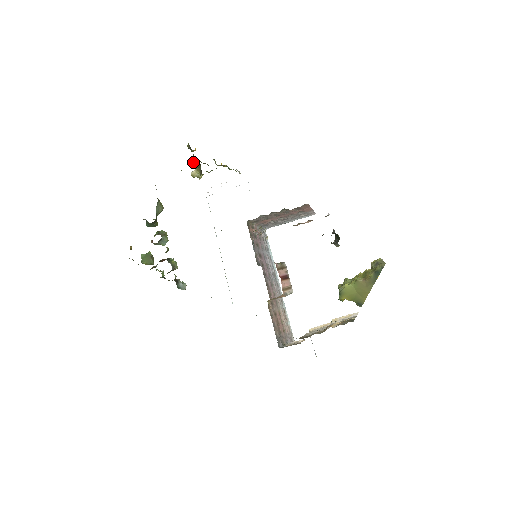
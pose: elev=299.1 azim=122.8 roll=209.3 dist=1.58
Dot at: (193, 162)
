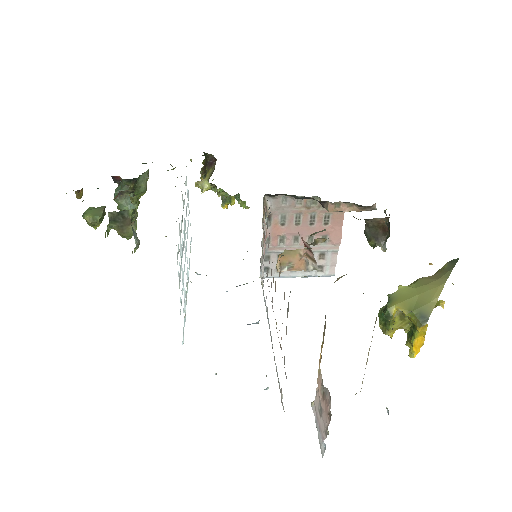
Dot at: (206, 166)
